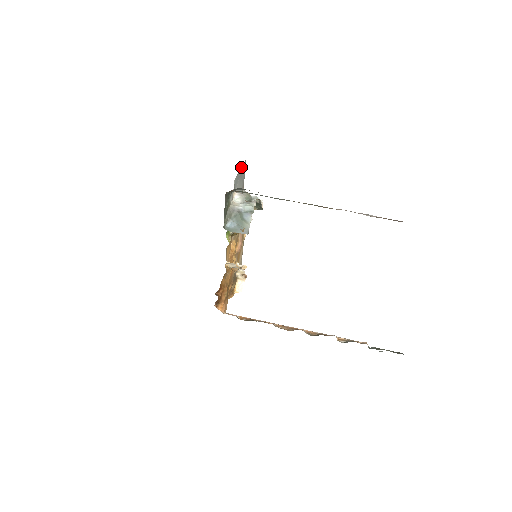
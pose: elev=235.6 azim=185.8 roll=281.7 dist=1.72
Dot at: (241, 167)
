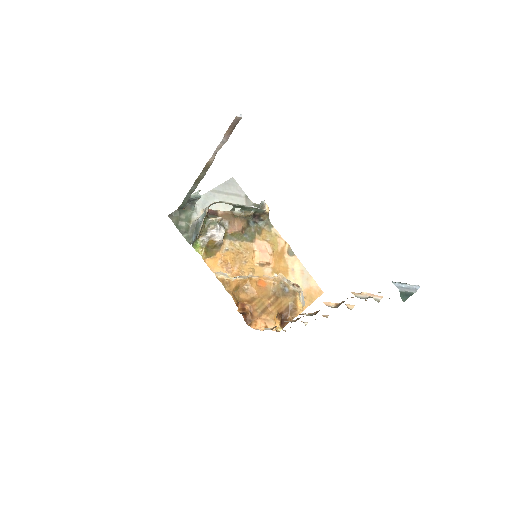
Dot at: (217, 186)
